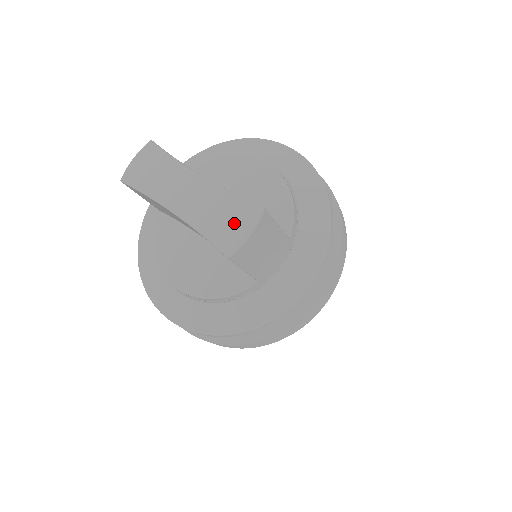
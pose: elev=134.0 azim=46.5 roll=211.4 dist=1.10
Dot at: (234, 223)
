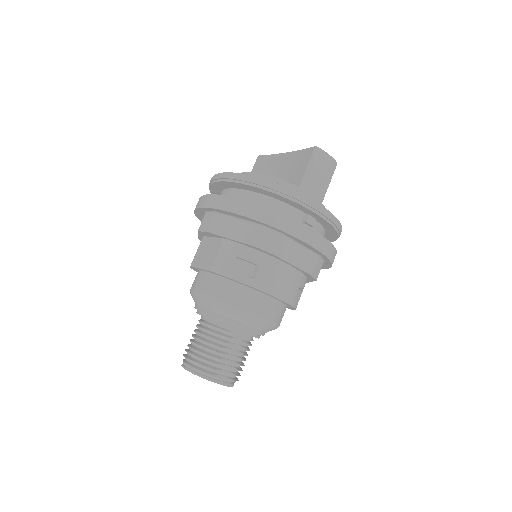
Dot at: occluded
